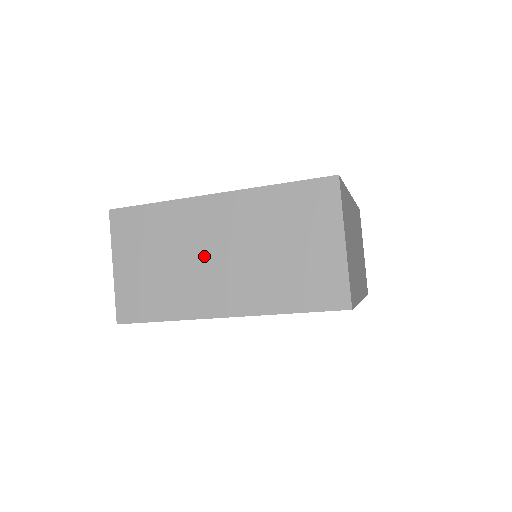
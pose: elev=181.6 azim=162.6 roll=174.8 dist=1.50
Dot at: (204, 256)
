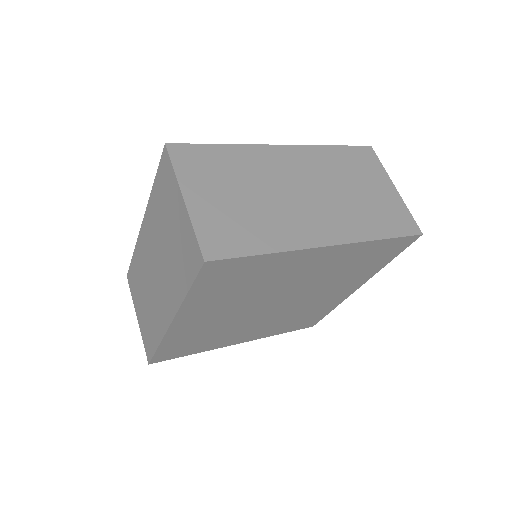
Dot at: (152, 278)
